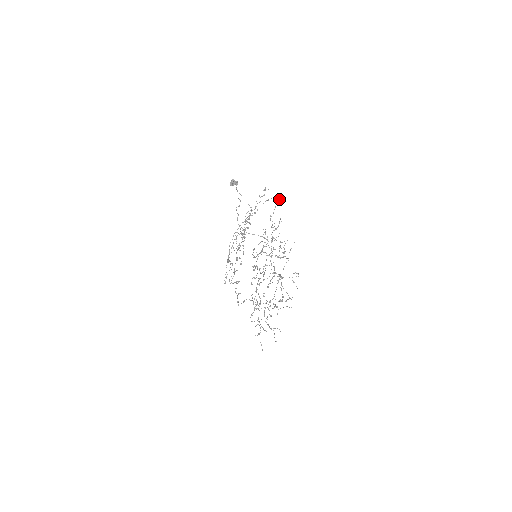
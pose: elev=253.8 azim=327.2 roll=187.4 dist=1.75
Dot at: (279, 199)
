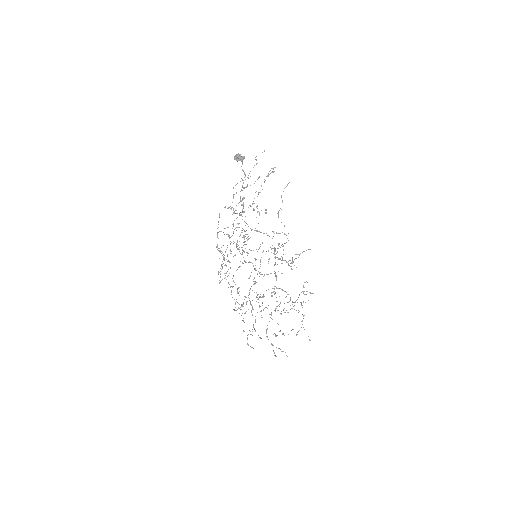
Dot at: occluded
